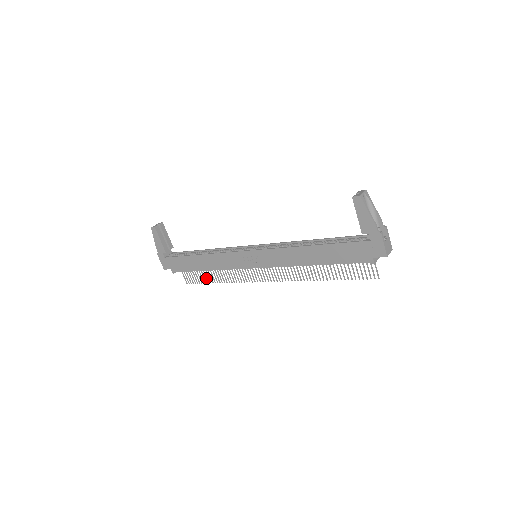
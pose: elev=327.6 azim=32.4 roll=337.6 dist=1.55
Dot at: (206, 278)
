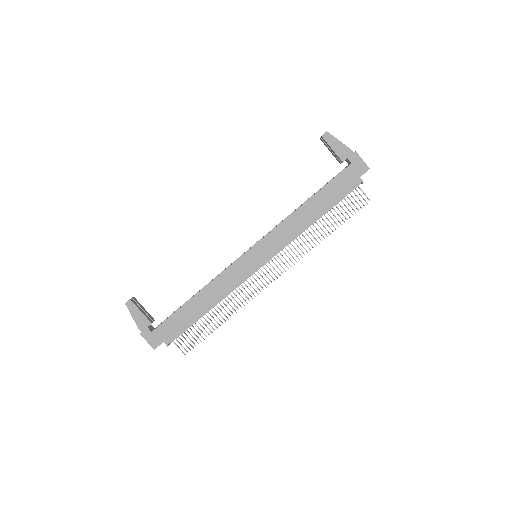
Dot at: occluded
